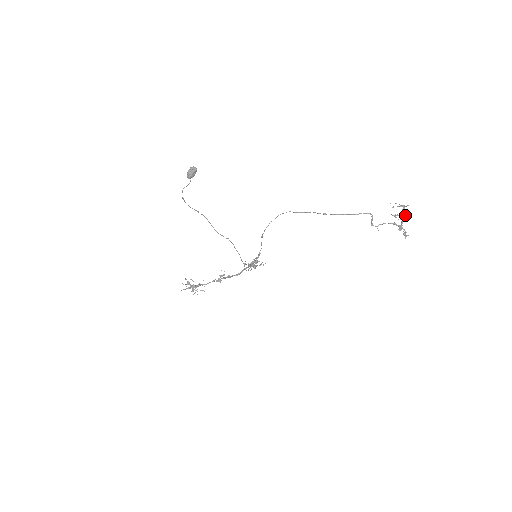
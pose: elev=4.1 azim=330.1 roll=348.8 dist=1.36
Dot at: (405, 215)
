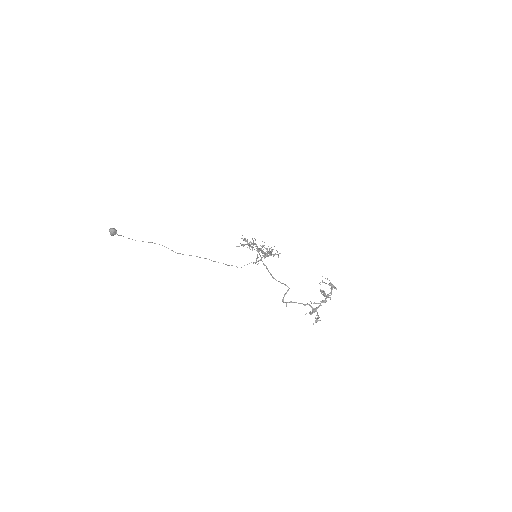
Dot at: (328, 297)
